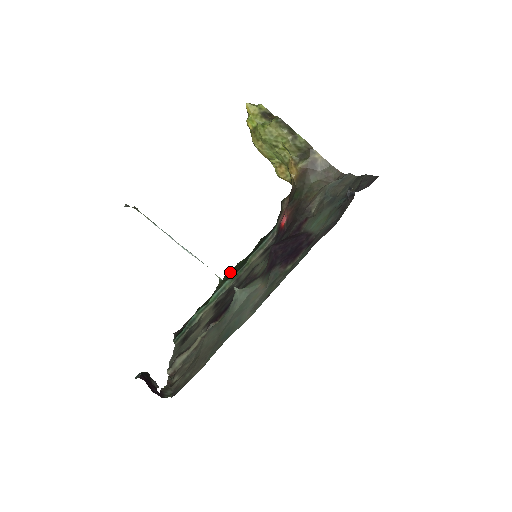
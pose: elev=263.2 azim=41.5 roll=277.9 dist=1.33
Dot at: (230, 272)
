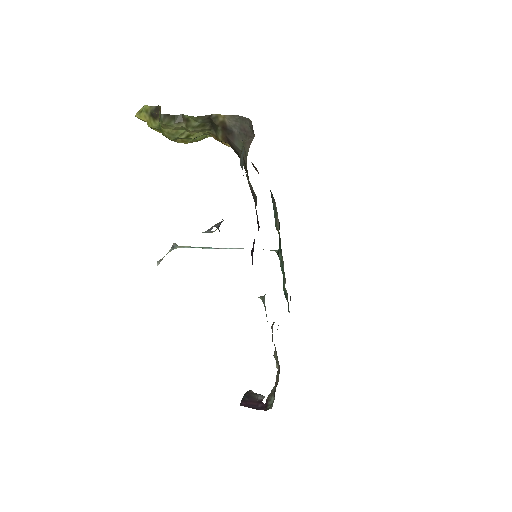
Dot at: occluded
